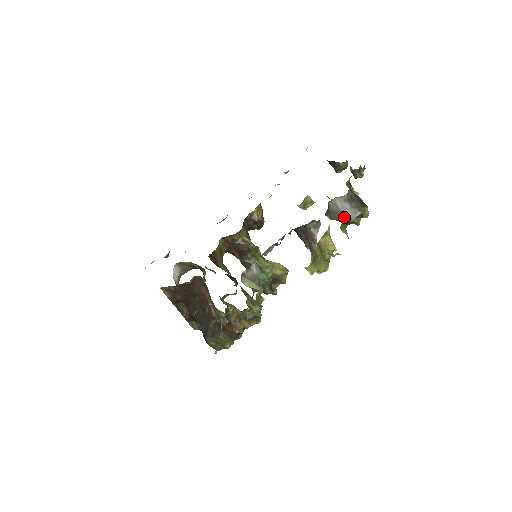
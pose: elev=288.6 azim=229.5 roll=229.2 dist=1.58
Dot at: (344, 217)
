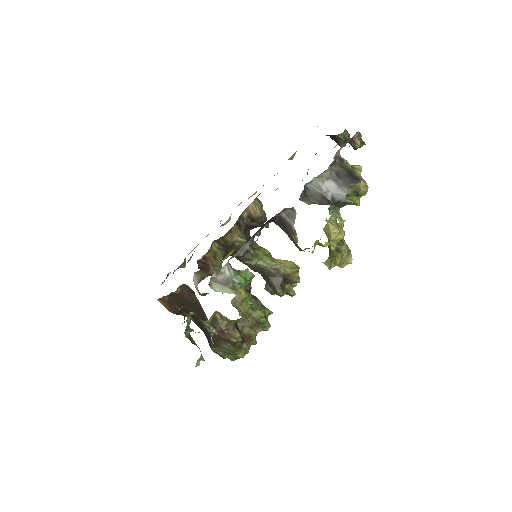
Dot at: (330, 199)
